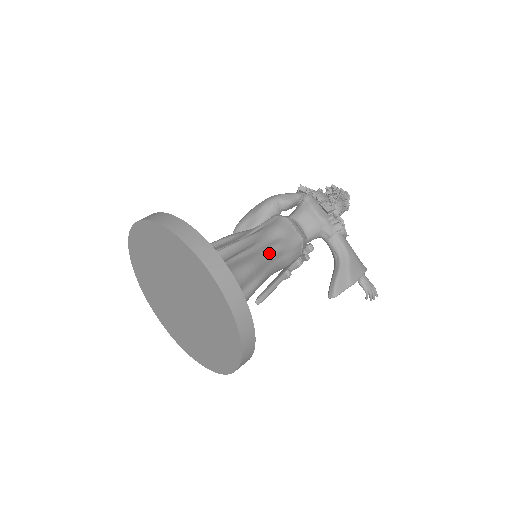
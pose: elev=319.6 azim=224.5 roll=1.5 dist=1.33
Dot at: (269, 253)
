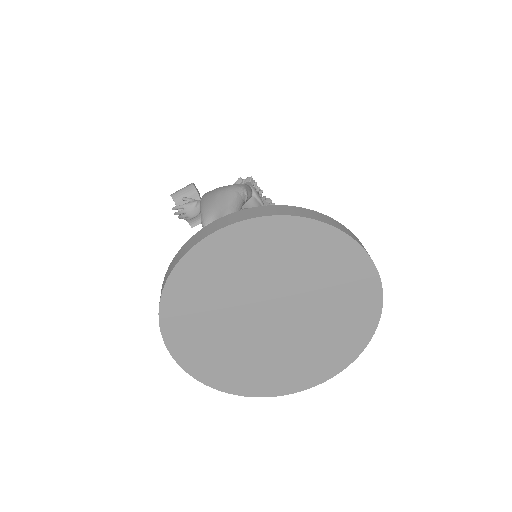
Dot at: occluded
